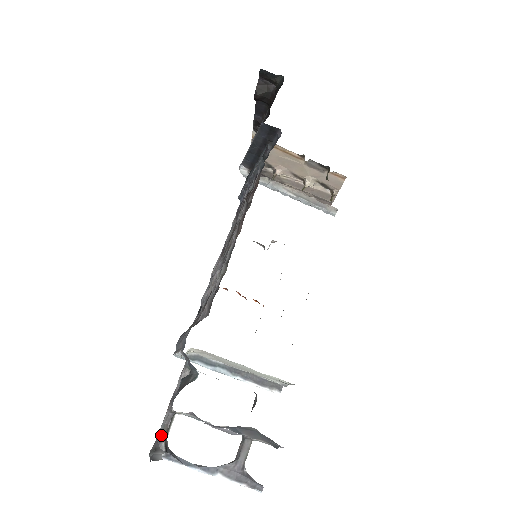
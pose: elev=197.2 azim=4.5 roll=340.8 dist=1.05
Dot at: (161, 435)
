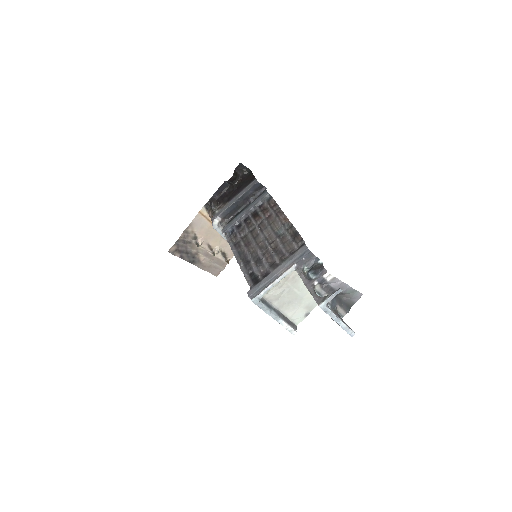
Dot at: (318, 296)
